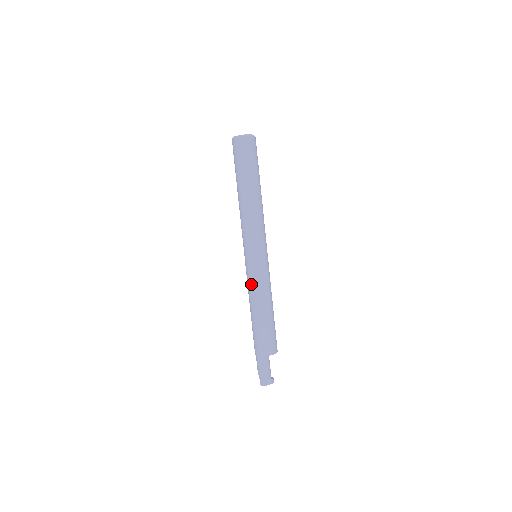
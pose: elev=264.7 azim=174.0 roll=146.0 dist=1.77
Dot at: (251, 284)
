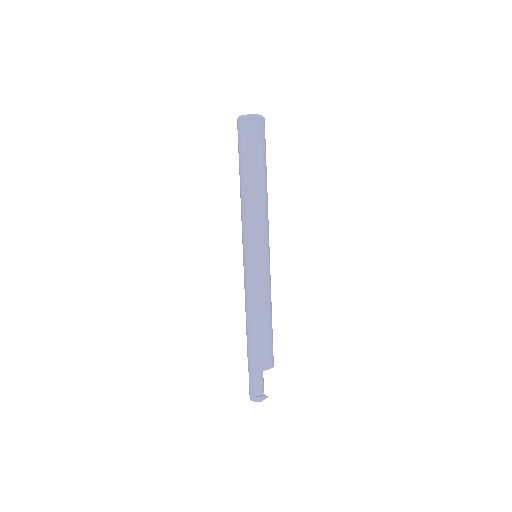
Dot at: (244, 286)
